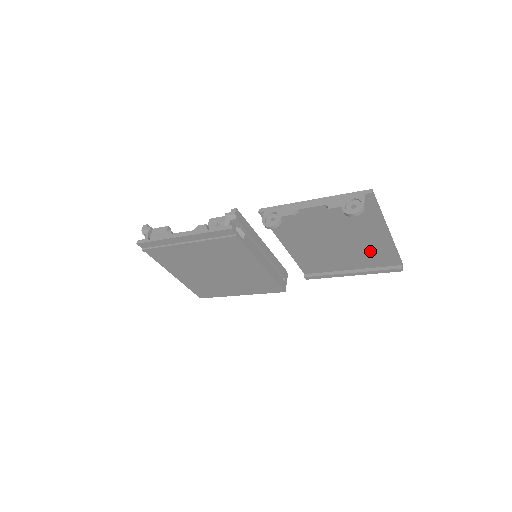
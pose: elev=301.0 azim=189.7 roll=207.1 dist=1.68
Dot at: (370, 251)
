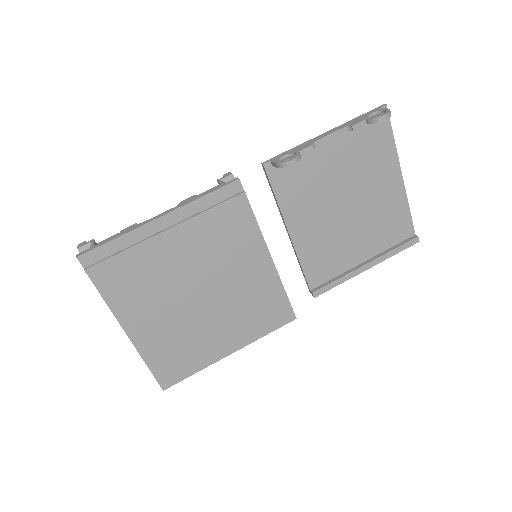
Dot at: (384, 216)
